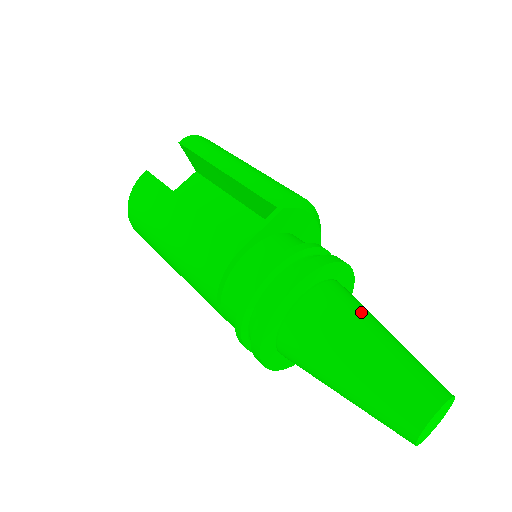
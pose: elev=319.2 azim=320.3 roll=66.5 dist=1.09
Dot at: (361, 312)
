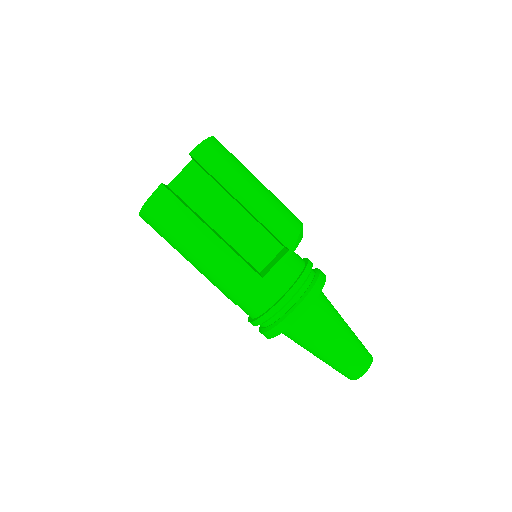
Dot at: (333, 316)
